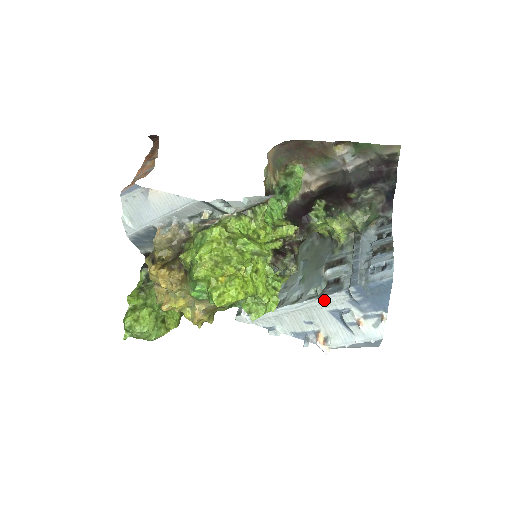
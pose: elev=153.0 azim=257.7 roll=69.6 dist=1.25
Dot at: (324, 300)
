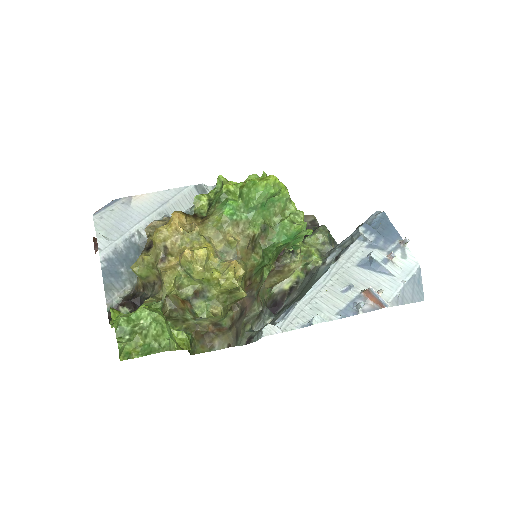
Dot at: (345, 257)
